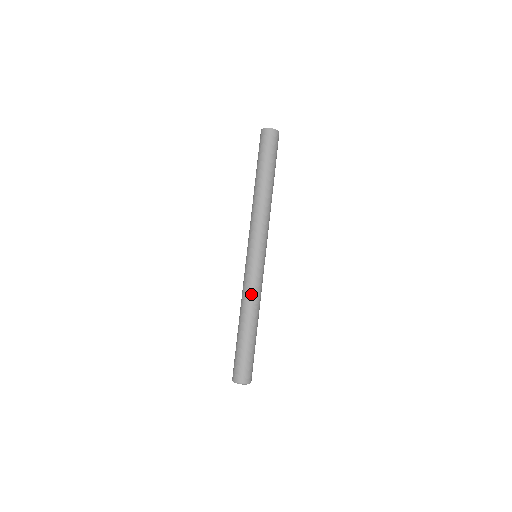
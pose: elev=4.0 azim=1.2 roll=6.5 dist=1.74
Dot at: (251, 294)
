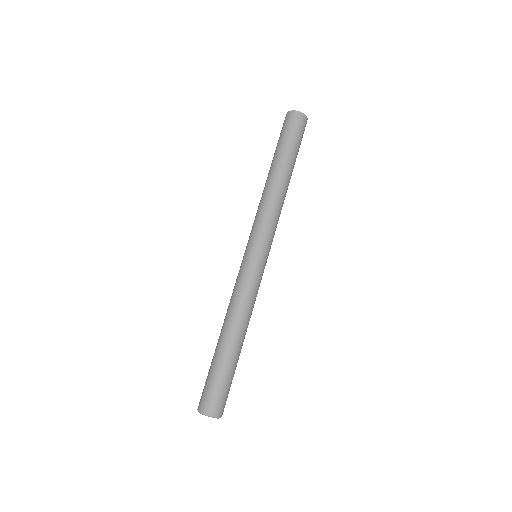
Dot at: (238, 299)
